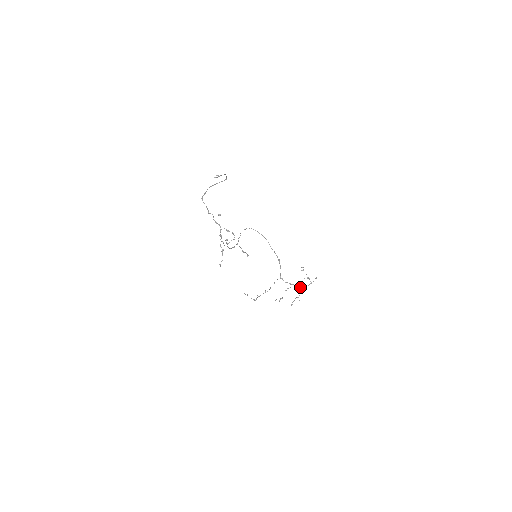
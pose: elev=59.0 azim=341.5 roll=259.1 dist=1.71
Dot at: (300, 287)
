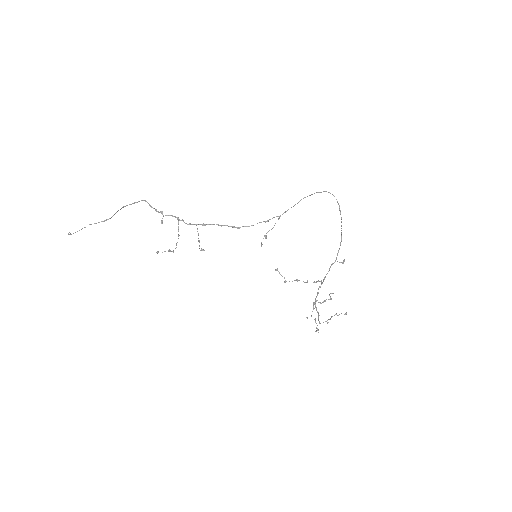
Dot at: (318, 316)
